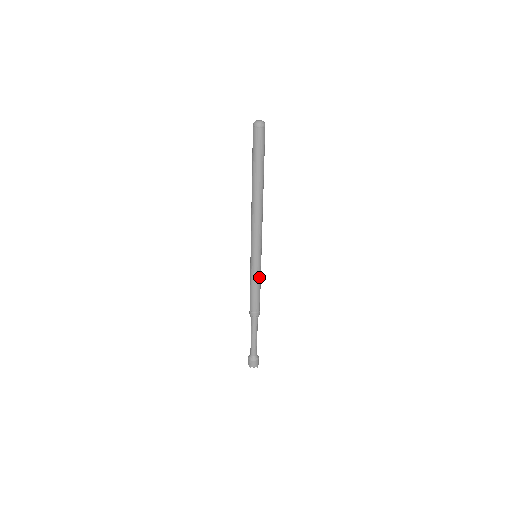
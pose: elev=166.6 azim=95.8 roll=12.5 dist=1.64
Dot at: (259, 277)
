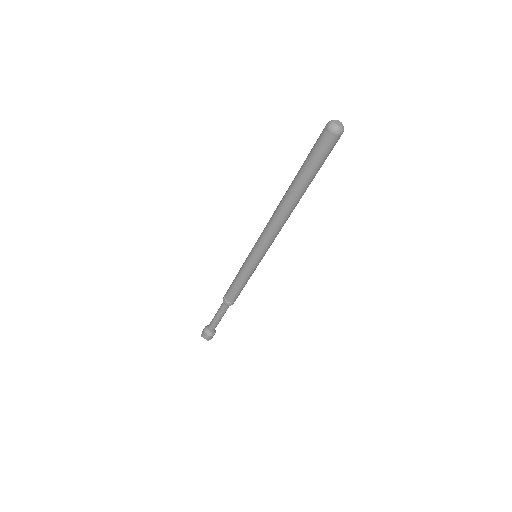
Dot at: occluded
